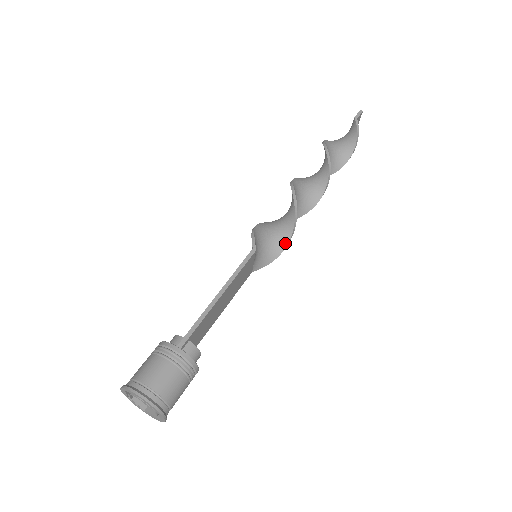
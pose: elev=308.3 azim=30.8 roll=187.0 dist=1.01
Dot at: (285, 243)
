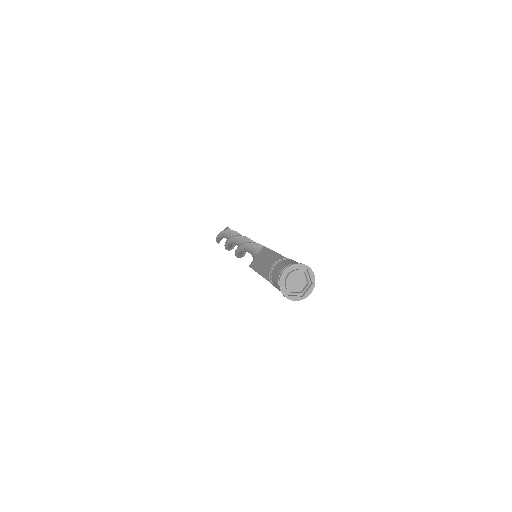
Dot at: occluded
